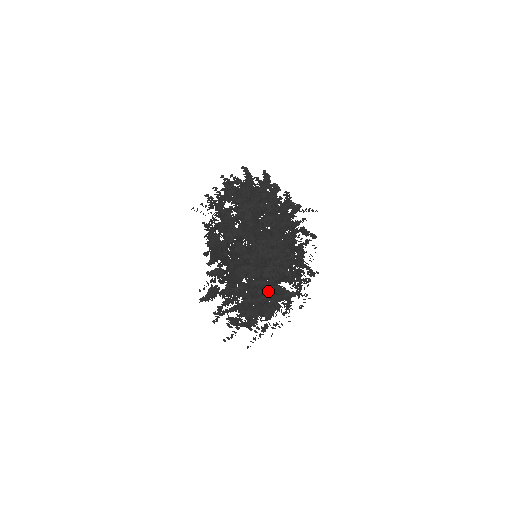
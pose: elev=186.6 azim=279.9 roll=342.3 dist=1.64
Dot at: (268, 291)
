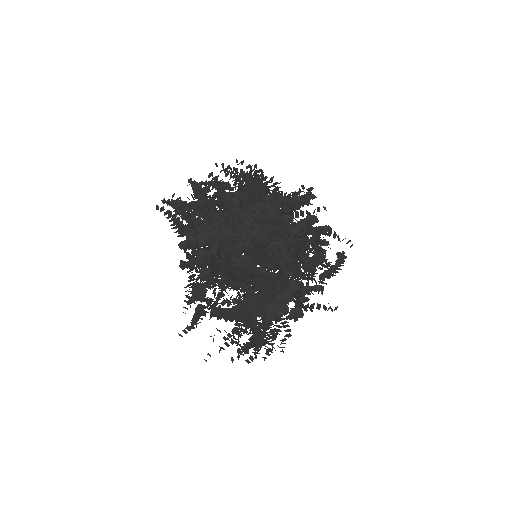
Dot at: occluded
